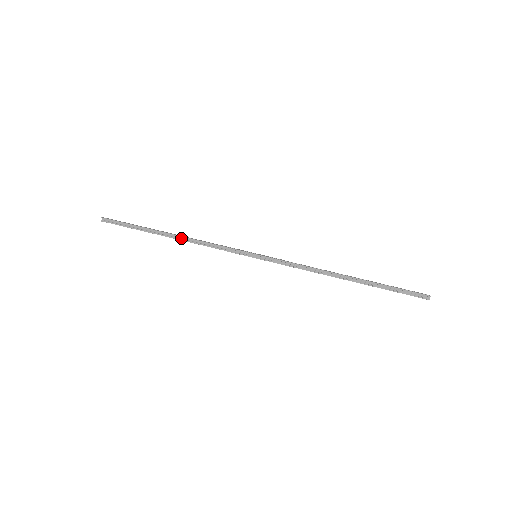
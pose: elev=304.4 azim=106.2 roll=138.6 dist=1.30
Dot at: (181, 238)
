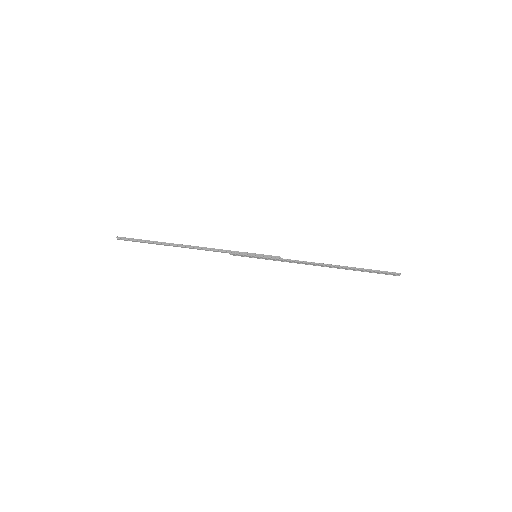
Dot at: (190, 247)
